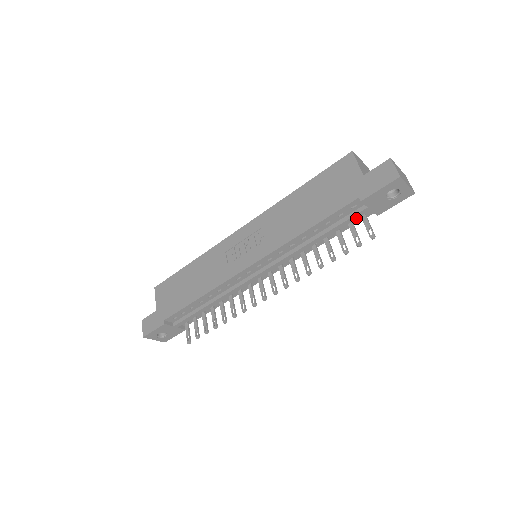
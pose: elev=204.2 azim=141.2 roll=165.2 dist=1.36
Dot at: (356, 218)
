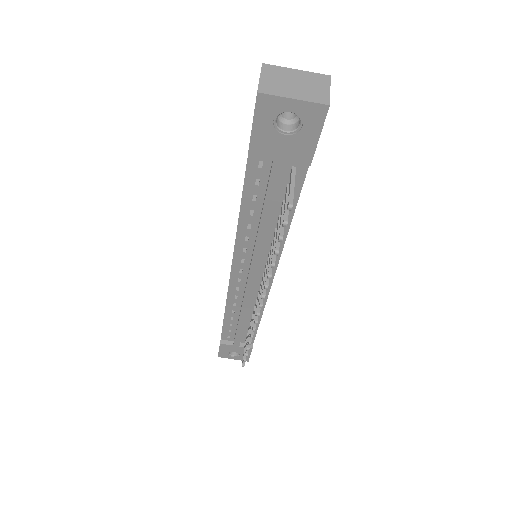
Dot at: (278, 180)
